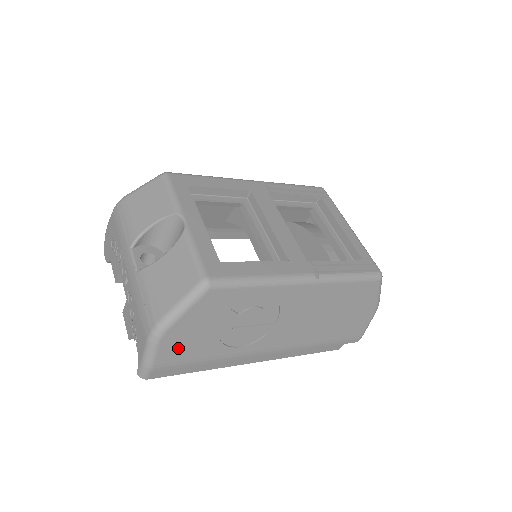
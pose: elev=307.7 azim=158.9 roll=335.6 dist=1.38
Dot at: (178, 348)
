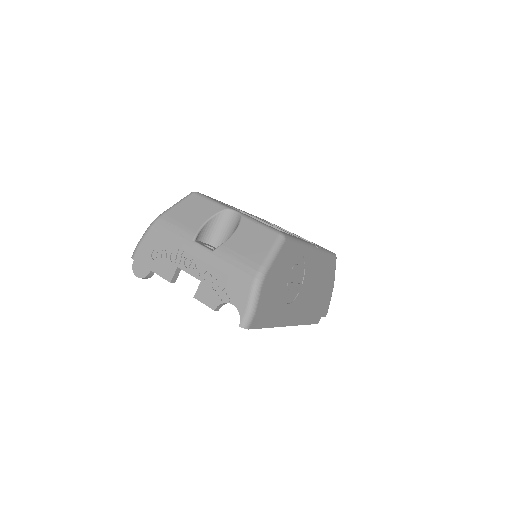
Dot at: (267, 295)
